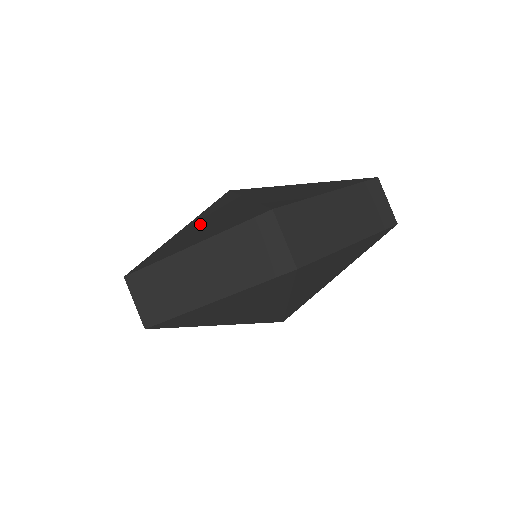
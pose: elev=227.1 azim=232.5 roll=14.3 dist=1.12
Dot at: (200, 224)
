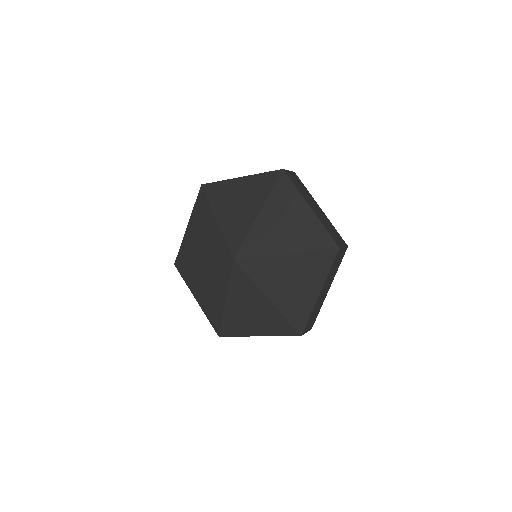
Dot at: (243, 308)
